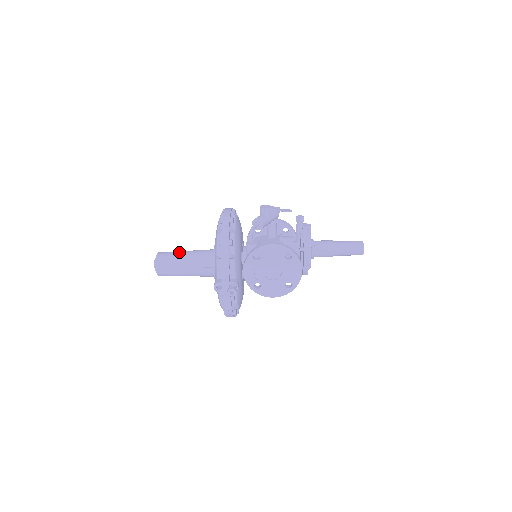
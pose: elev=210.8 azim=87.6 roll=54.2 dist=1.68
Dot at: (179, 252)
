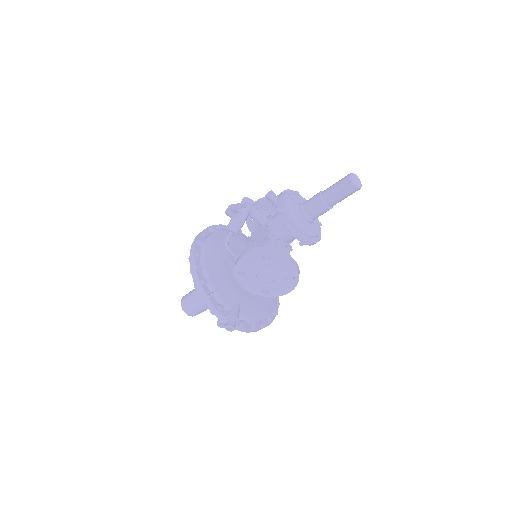
Dot at: (194, 291)
